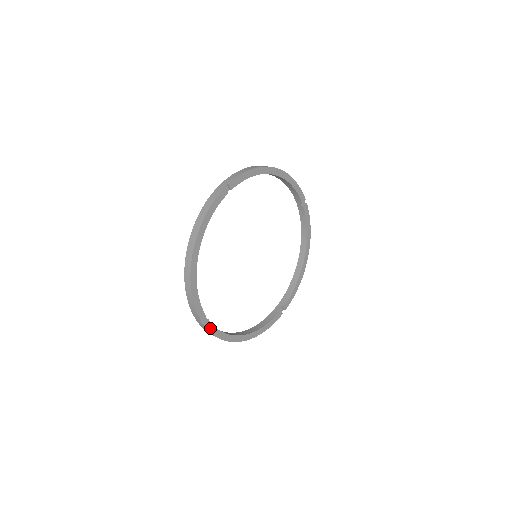
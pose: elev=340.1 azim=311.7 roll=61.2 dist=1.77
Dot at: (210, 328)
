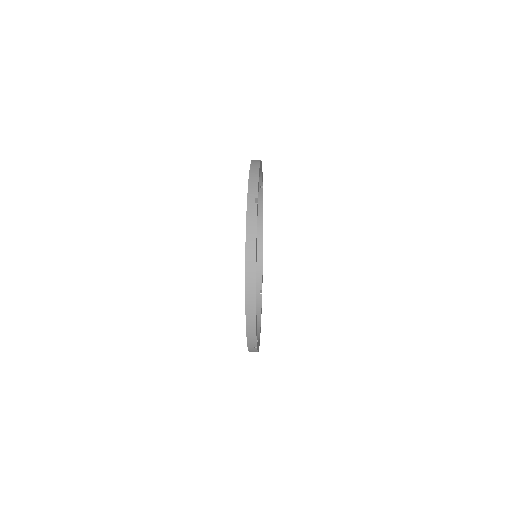
Dot at: occluded
